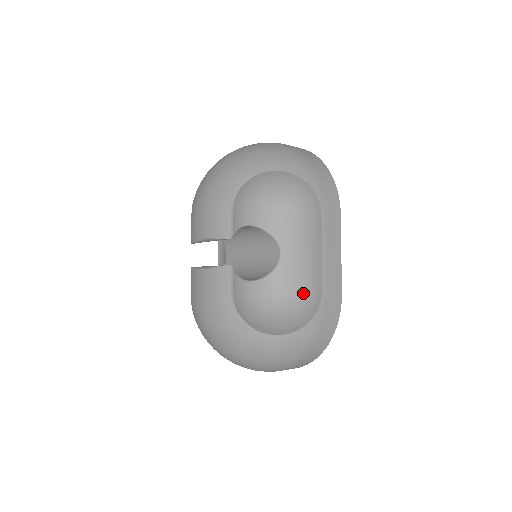
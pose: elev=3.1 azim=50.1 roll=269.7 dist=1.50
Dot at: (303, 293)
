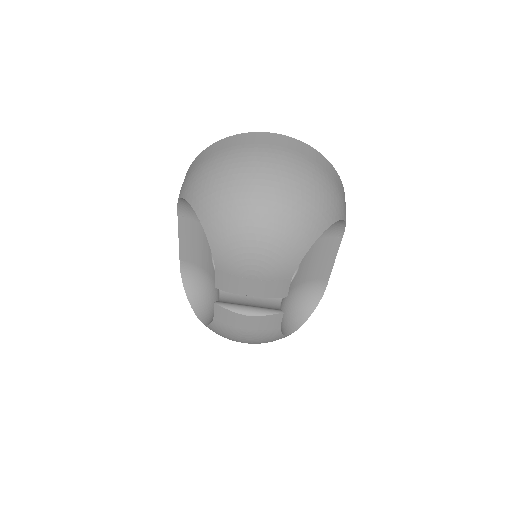
Dot at: (310, 284)
